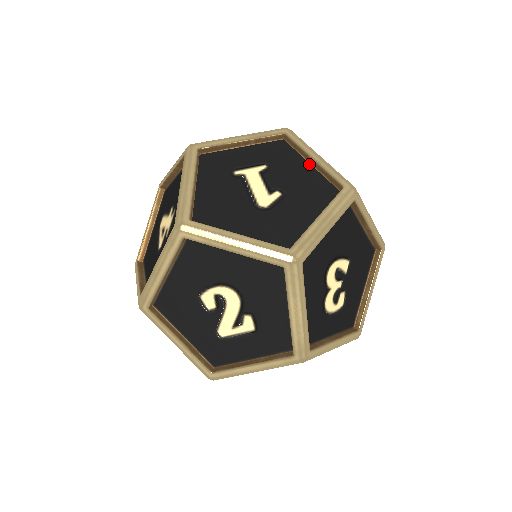
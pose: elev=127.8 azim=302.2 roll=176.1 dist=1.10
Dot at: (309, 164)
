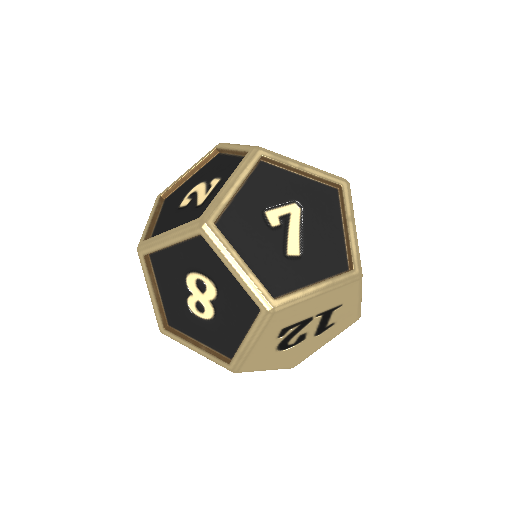
Dot at: occluded
